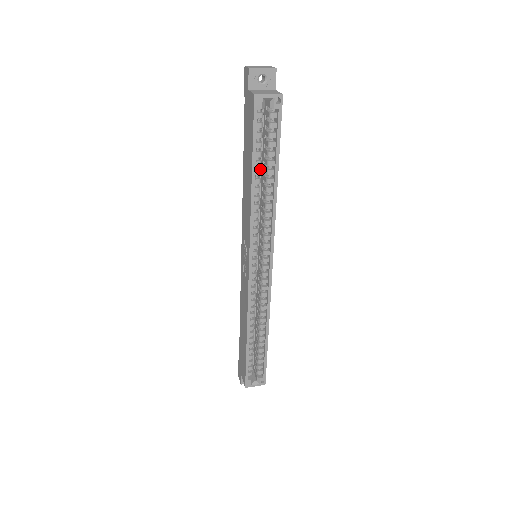
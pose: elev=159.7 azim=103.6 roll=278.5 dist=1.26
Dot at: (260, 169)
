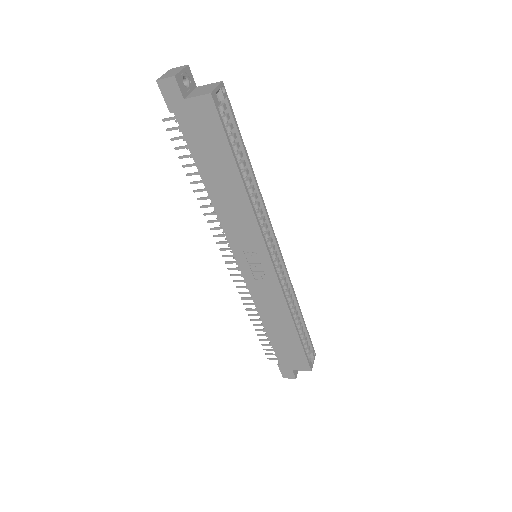
Dot at: occluded
